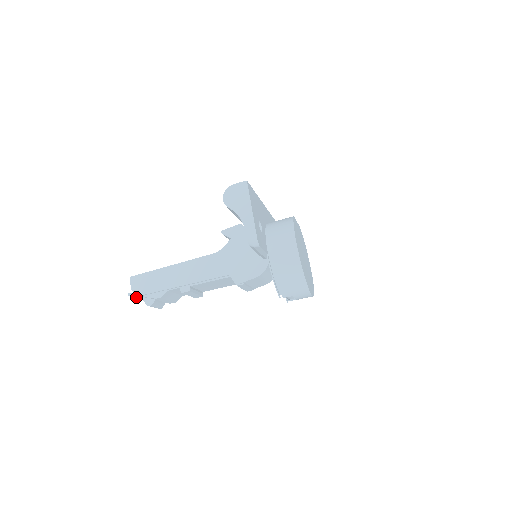
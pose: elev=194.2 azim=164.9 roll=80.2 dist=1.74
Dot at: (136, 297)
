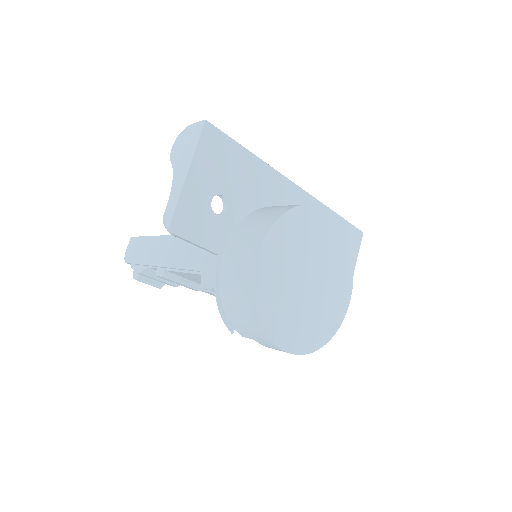
Dot at: occluded
